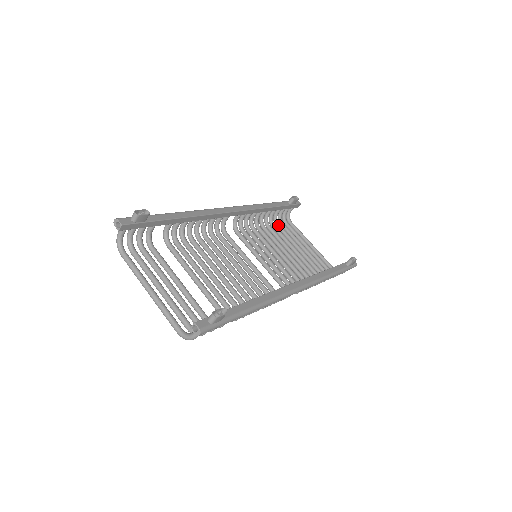
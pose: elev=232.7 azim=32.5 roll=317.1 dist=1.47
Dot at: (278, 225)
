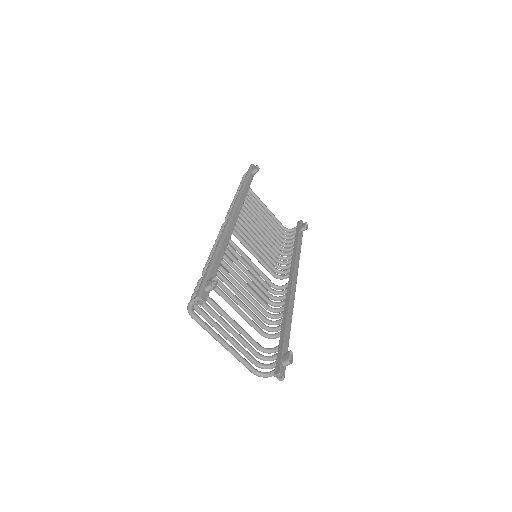
Dot at: occluded
